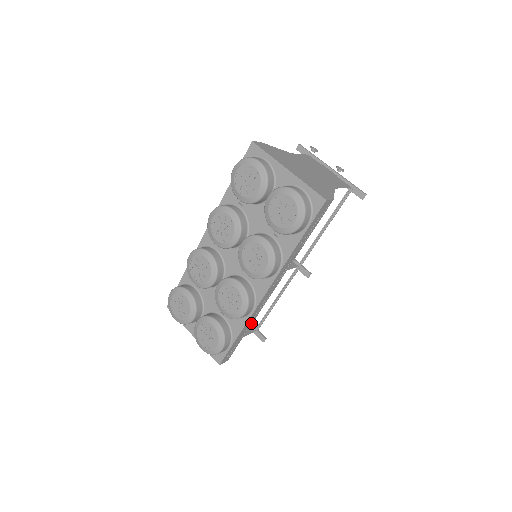
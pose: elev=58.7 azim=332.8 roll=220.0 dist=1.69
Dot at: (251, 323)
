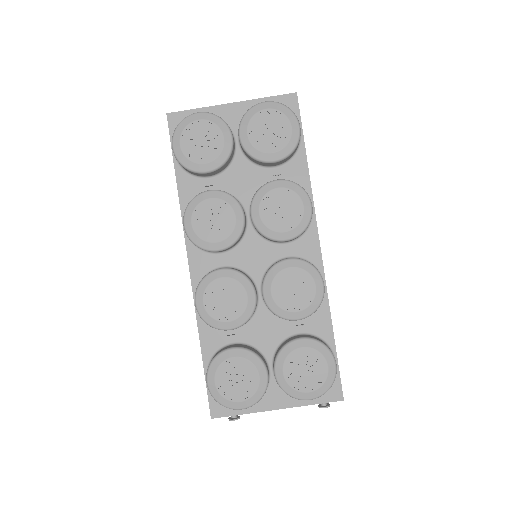
Dot at: occluded
